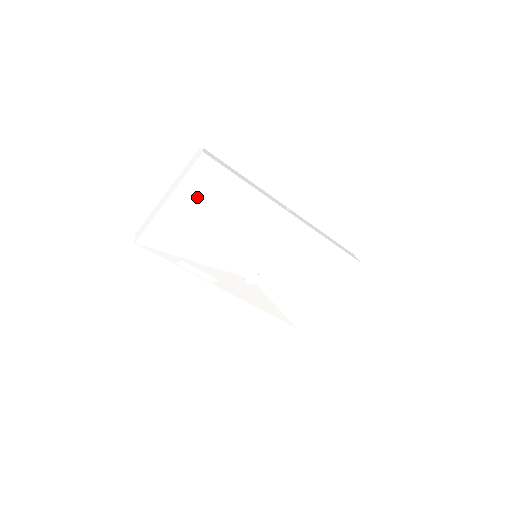
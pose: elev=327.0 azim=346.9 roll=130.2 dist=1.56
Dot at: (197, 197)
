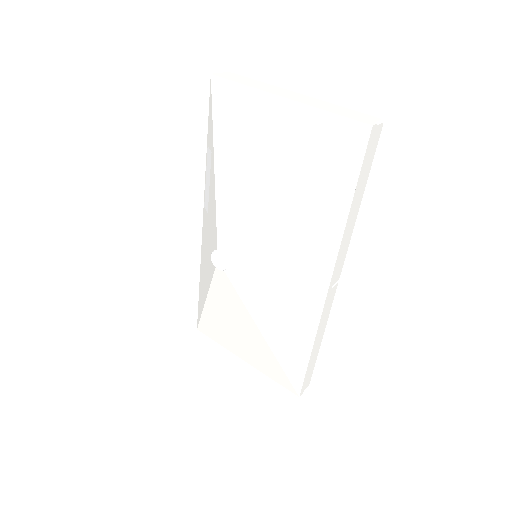
Dot at: (301, 142)
